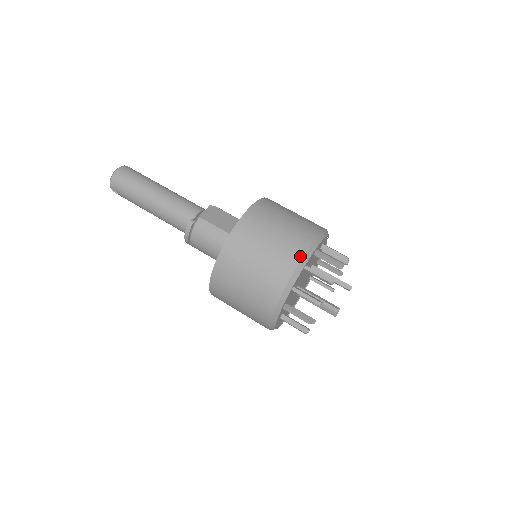
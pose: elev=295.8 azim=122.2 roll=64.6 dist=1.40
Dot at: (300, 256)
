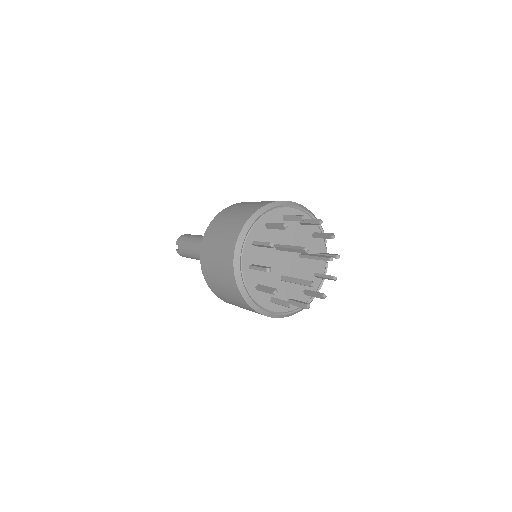
Dot at: (280, 201)
